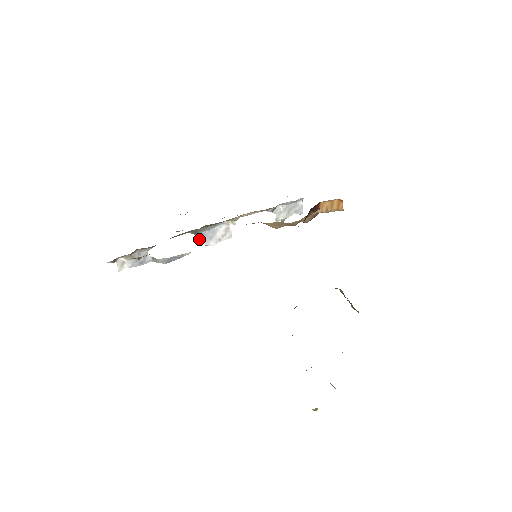
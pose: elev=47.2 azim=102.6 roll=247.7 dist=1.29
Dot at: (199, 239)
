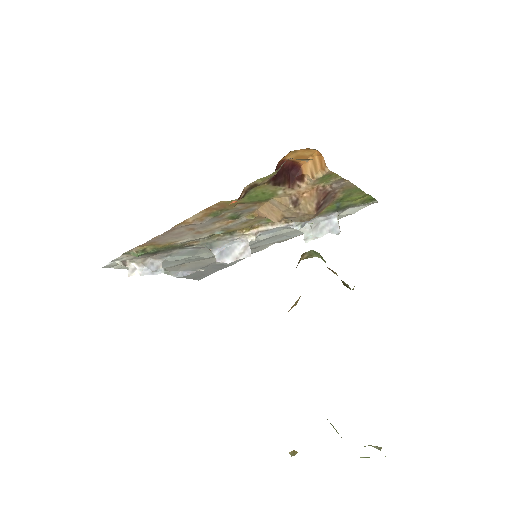
Dot at: (215, 256)
